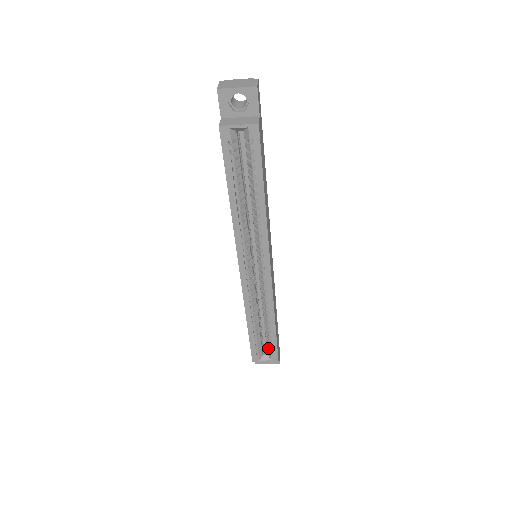
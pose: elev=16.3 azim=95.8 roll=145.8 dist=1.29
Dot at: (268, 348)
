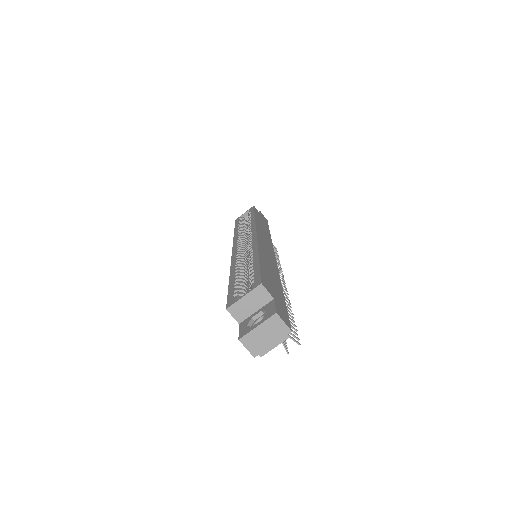
Dot at: occluded
